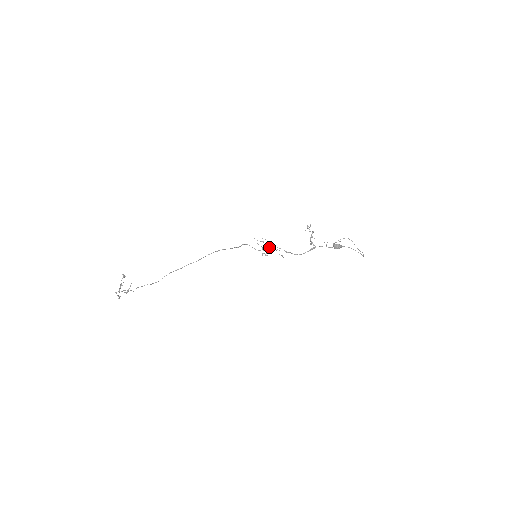
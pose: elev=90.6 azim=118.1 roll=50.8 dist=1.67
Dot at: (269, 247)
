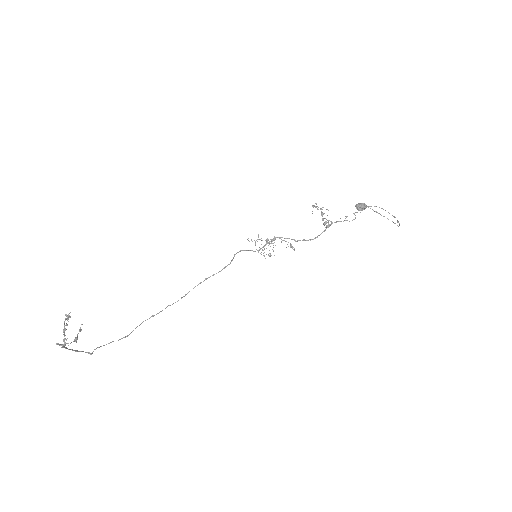
Dot at: occluded
